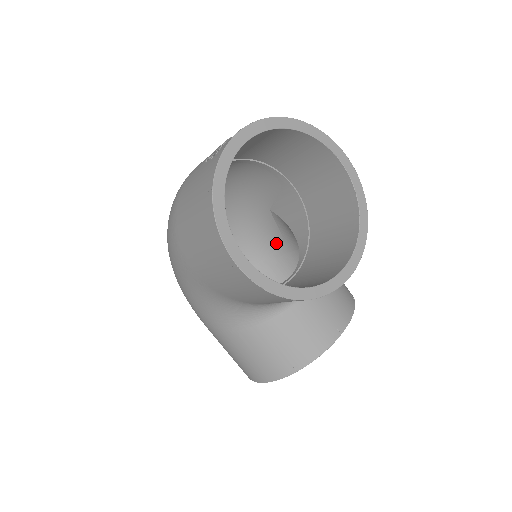
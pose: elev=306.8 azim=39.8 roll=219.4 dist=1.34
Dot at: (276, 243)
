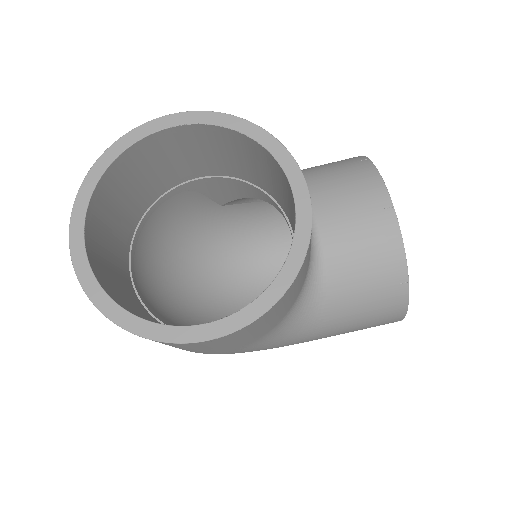
Dot at: (266, 210)
